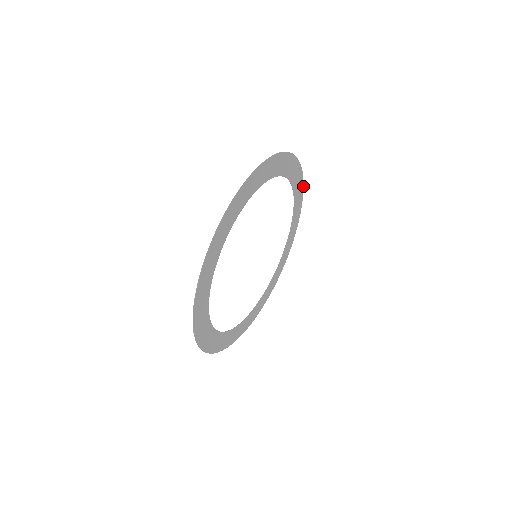
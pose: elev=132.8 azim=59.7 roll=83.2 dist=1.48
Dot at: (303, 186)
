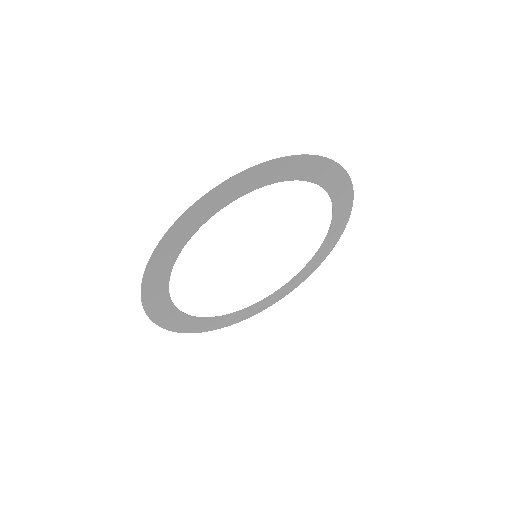
Dot at: (329, 159)
